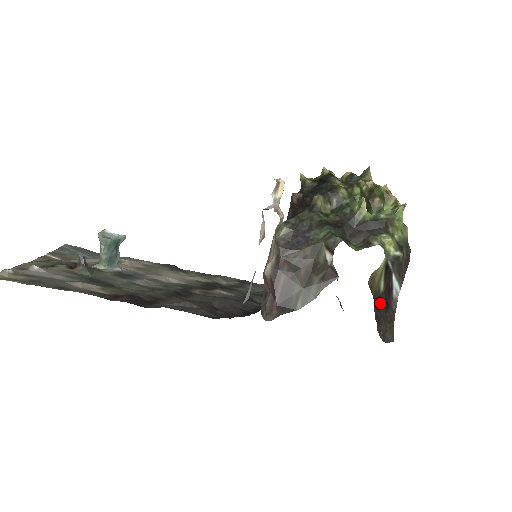
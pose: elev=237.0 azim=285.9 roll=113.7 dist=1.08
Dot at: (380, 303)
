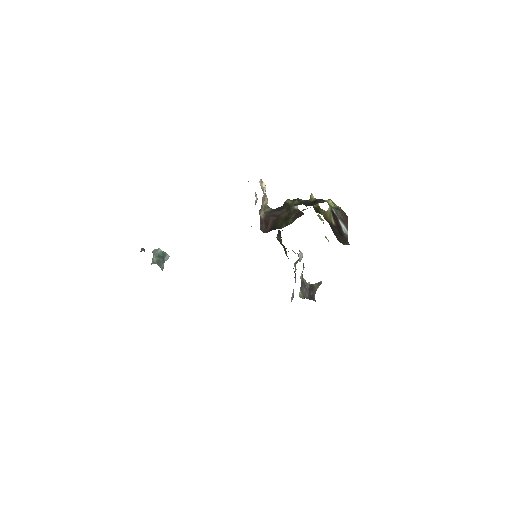
Dot at: (335, 229)
